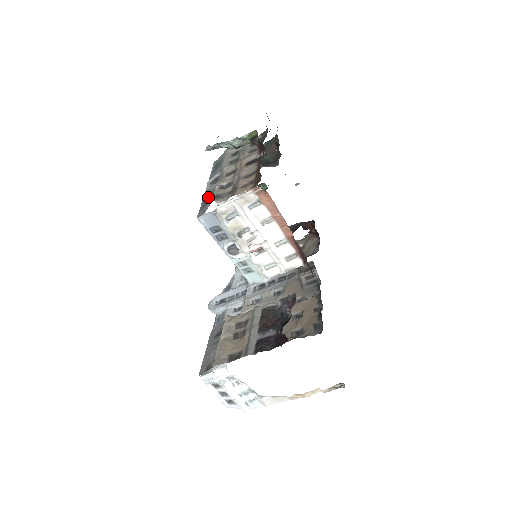
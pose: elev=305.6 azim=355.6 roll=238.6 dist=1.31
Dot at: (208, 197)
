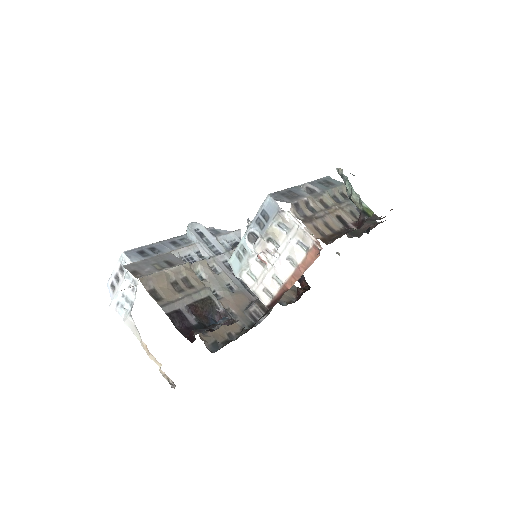
Dot at: (293, 194)
